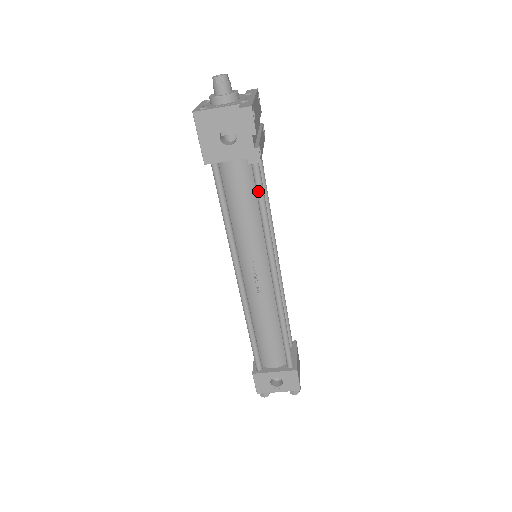
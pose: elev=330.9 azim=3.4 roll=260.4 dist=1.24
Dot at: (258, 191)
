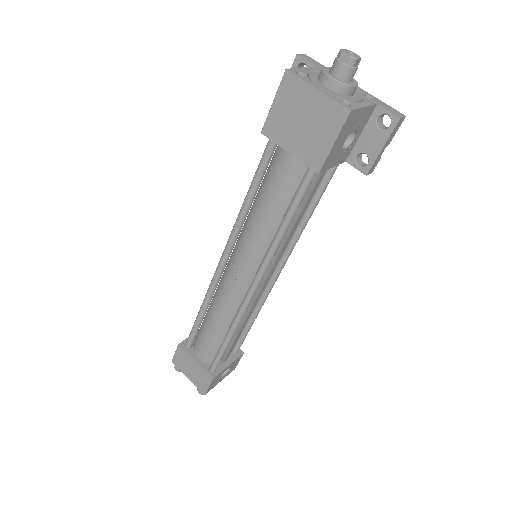
Dot at: (322, 193)
